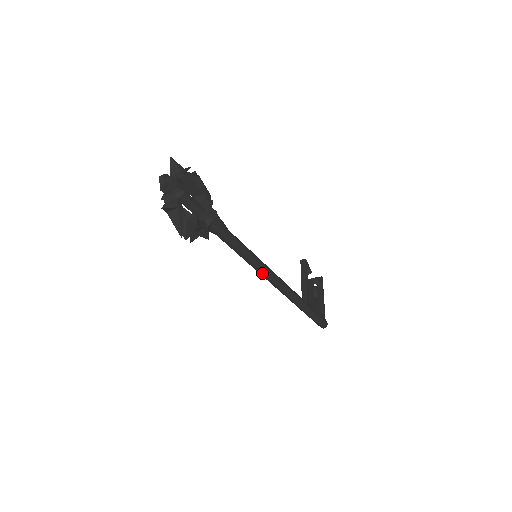
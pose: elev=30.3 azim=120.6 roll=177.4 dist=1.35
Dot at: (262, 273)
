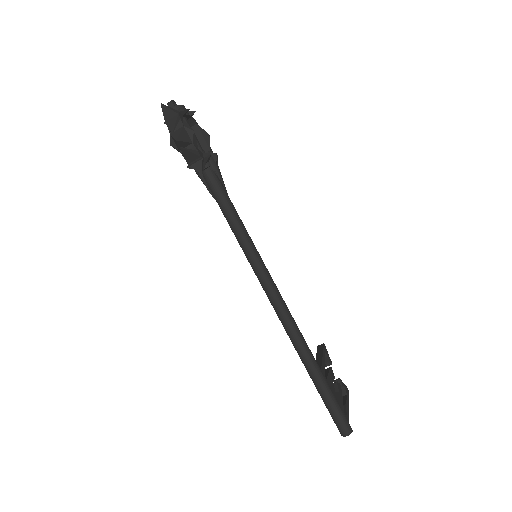
Dot at: (260, 274)
